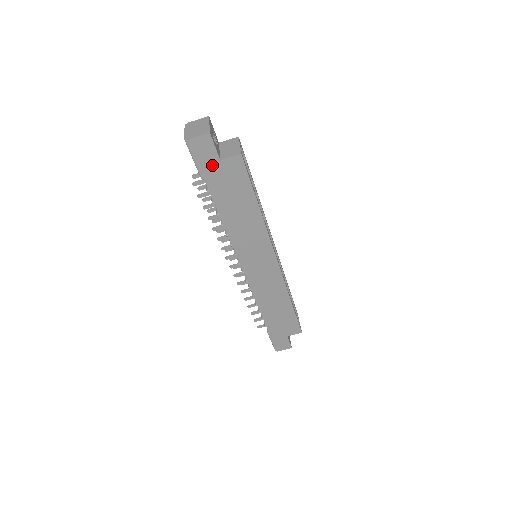
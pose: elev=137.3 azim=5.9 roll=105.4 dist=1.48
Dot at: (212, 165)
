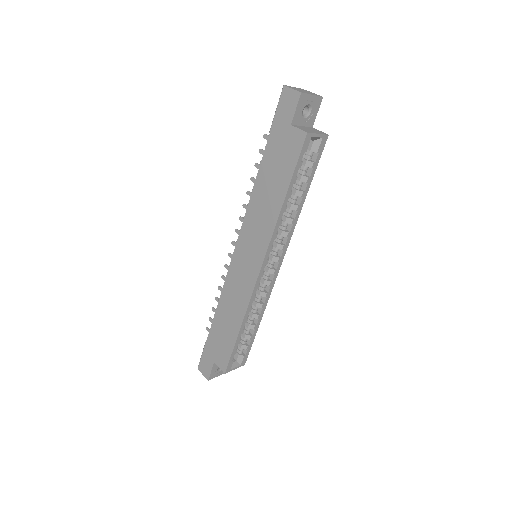
Dot at: (283, 124)
